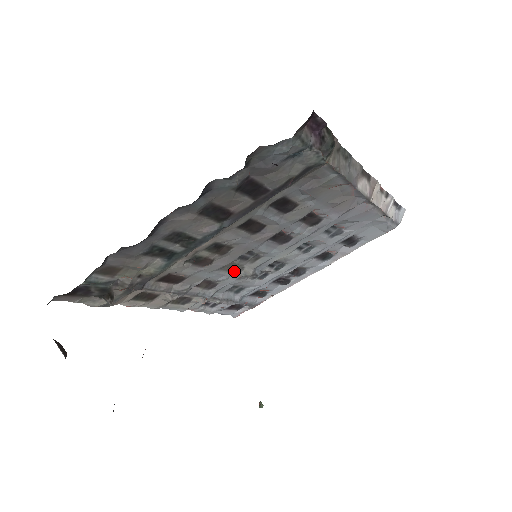
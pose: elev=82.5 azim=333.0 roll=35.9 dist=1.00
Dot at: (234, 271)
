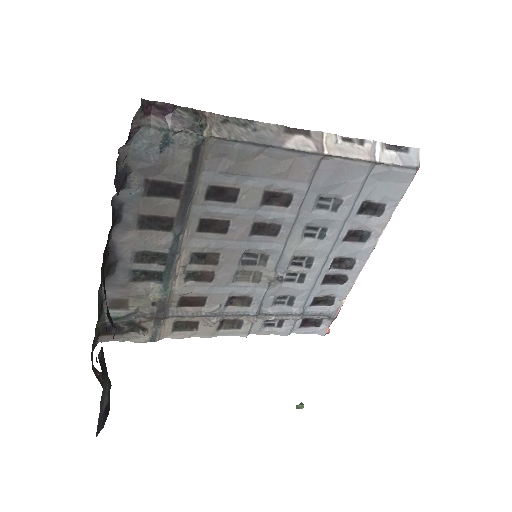
Dot at: (255, 279)
